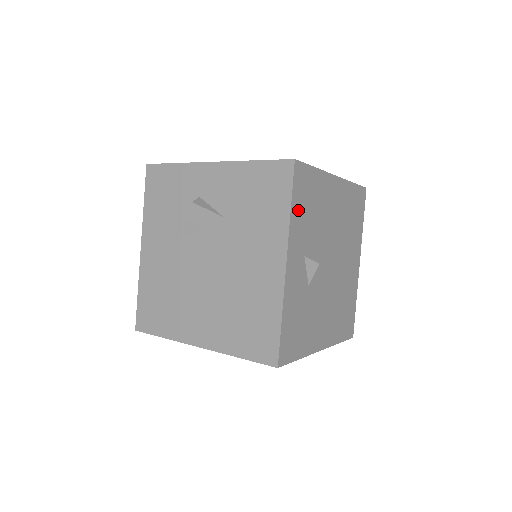
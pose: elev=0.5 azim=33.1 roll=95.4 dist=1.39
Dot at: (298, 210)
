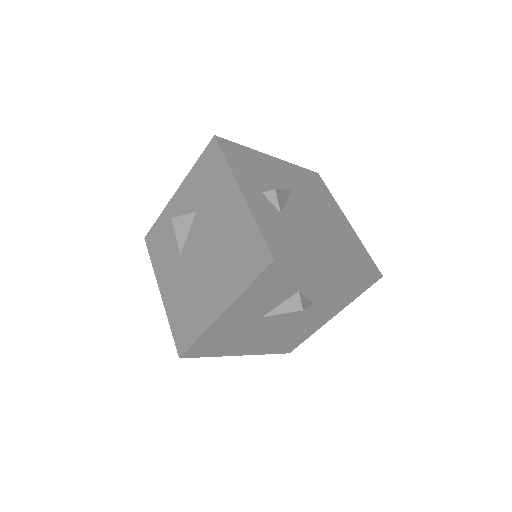
Dot at: (236, 163)
